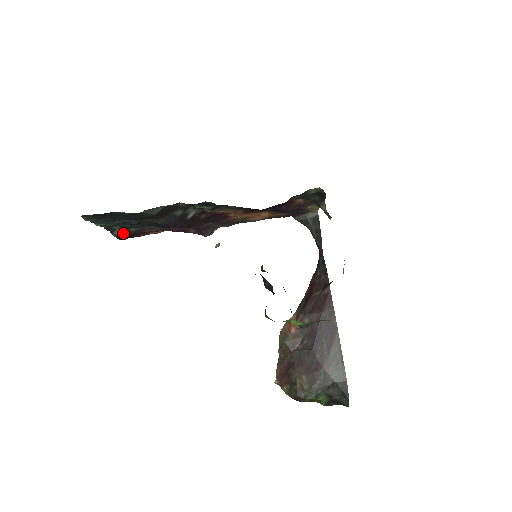
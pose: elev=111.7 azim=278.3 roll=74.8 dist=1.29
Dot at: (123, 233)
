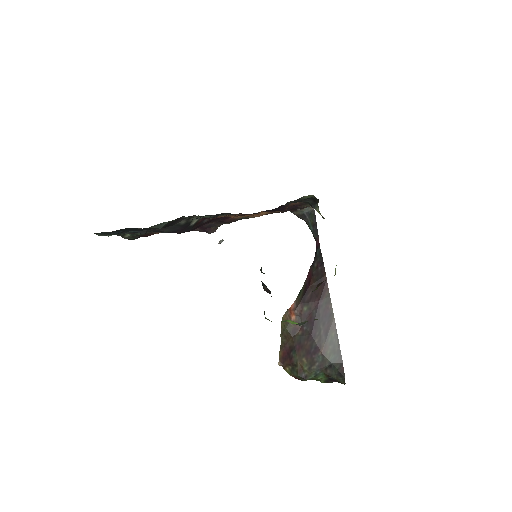
Dot at: (133, 235)
